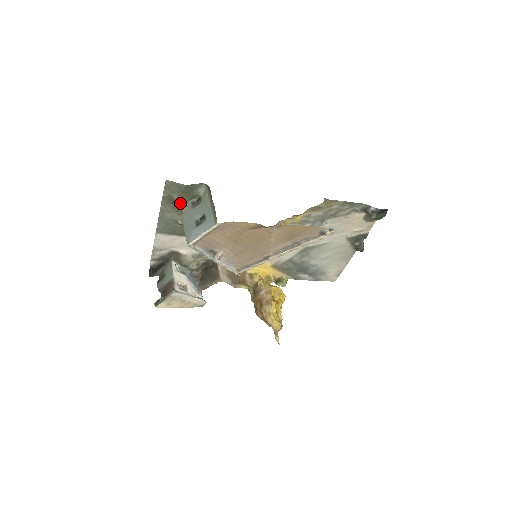
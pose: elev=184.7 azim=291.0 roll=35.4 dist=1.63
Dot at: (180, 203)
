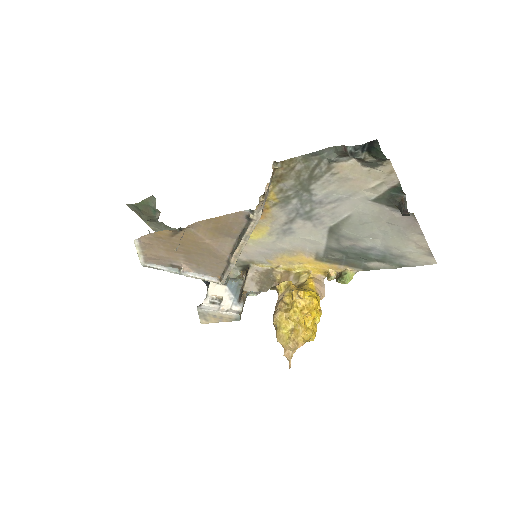
Dot at: (155, 220)
